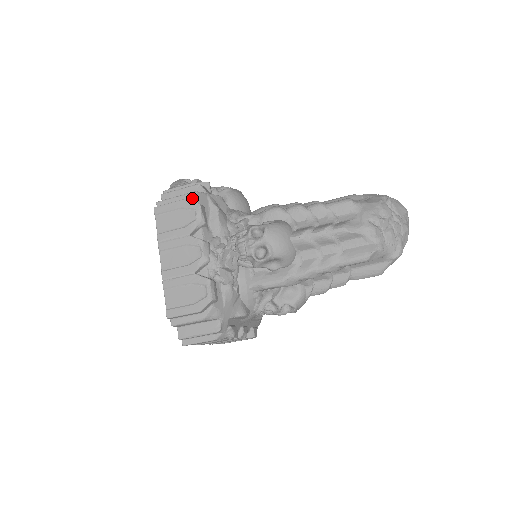
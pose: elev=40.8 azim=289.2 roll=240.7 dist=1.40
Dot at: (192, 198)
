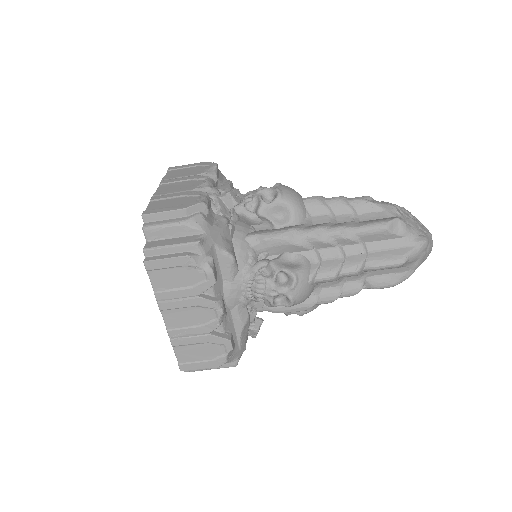
Dot at: occluded
